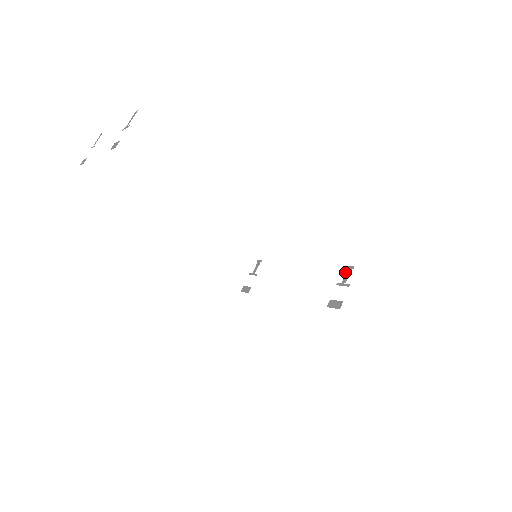
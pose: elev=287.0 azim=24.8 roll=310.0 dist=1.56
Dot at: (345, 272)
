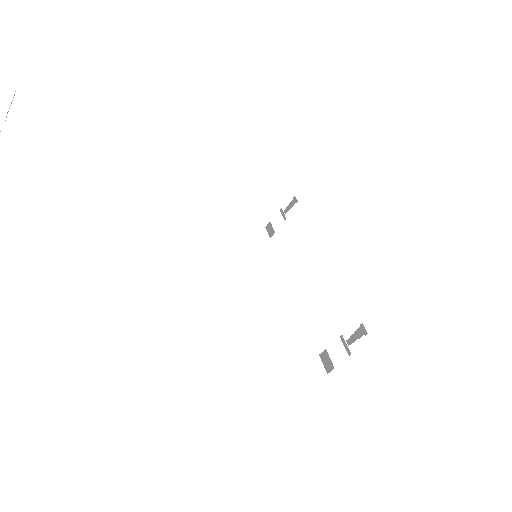
Dot at: occluded
